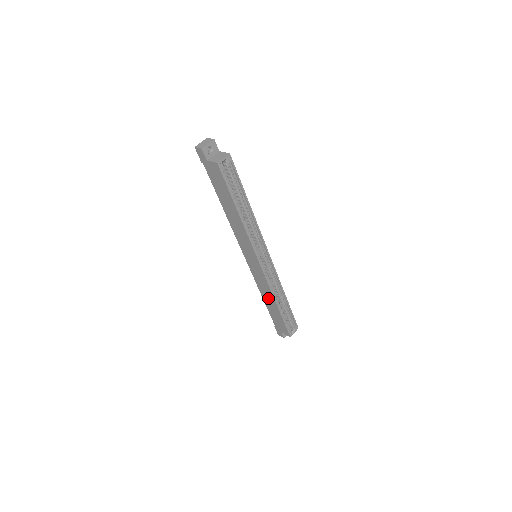
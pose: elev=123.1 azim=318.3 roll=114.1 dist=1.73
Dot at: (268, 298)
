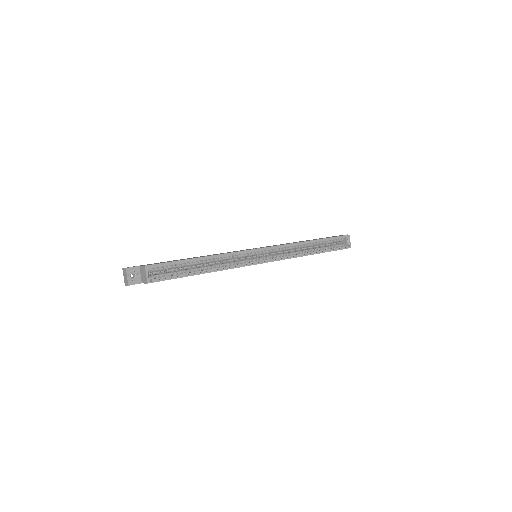
Dot at: occluded
